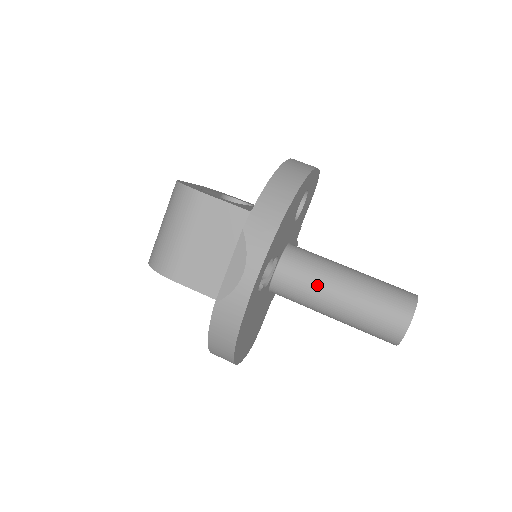
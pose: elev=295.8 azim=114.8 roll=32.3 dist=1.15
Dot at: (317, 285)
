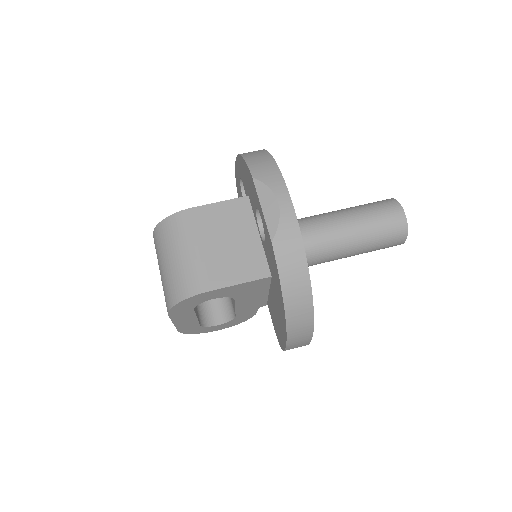
Dot at: (322, 227)
